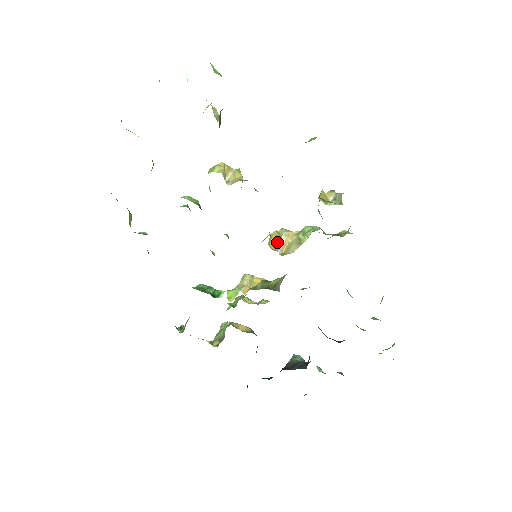
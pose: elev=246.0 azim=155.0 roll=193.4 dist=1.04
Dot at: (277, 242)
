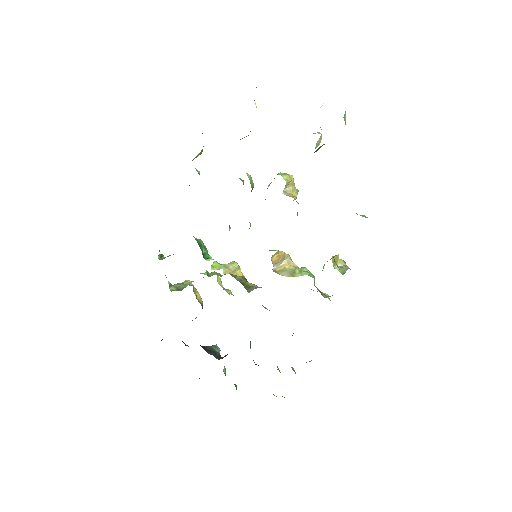
Dot at: (279, 260)
